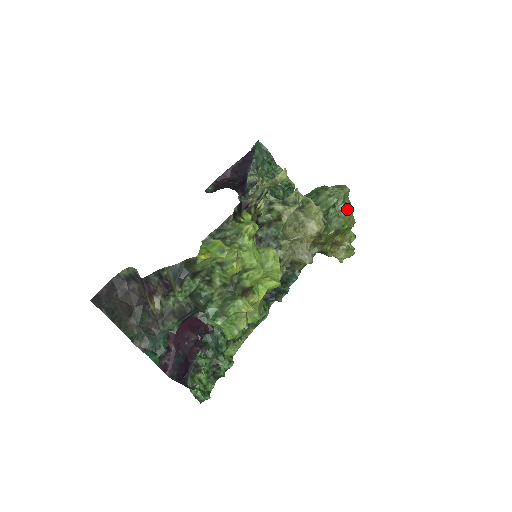
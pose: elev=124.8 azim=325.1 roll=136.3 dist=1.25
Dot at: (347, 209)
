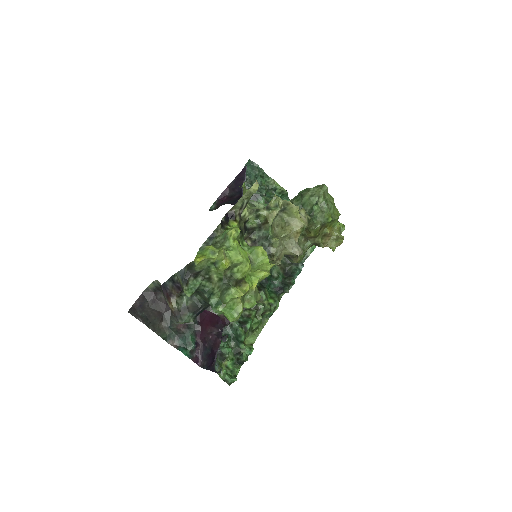
Dot at: (328, 204)
